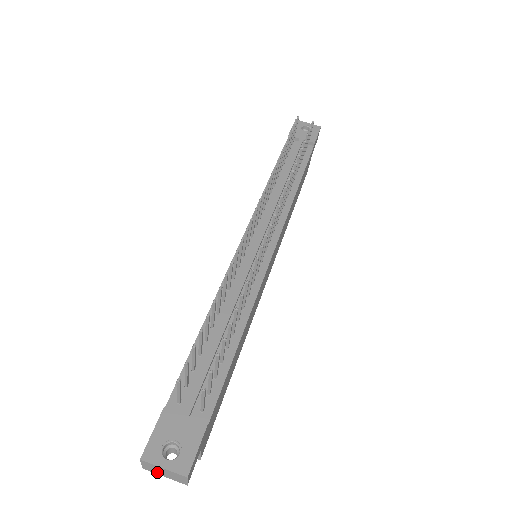
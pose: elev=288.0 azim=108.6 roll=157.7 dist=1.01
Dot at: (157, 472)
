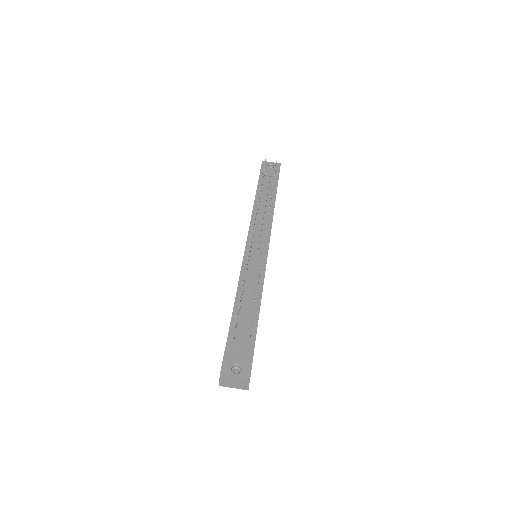
Dot at: (229, 385)
